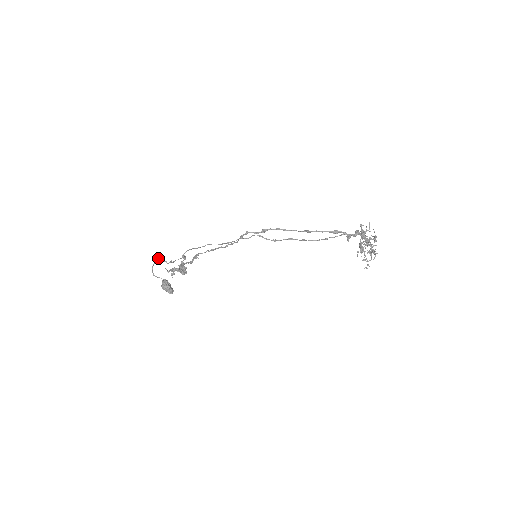
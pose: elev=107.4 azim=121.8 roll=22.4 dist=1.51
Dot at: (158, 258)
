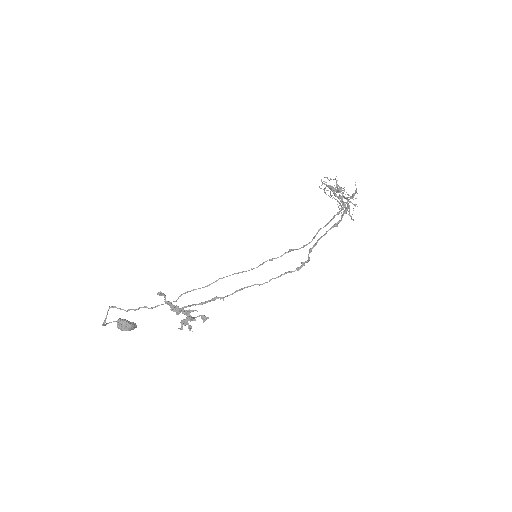
Dot at: occluded
